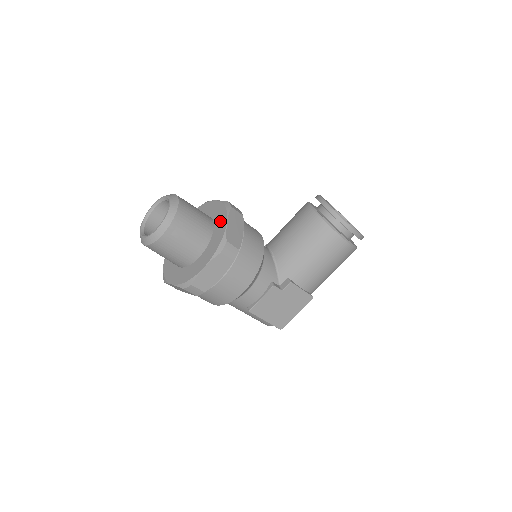
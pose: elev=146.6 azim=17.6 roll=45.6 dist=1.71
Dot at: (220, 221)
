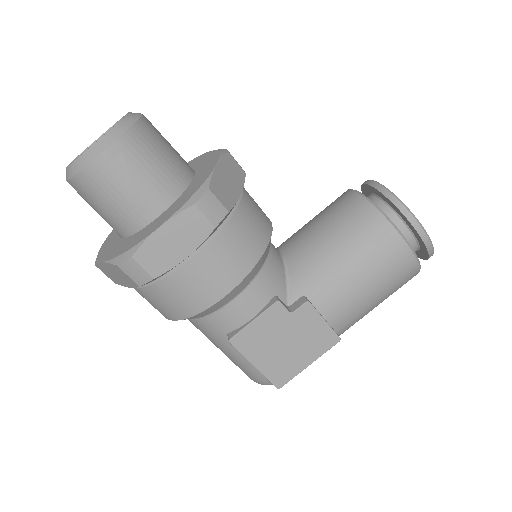
Dot at: (205, 168)
